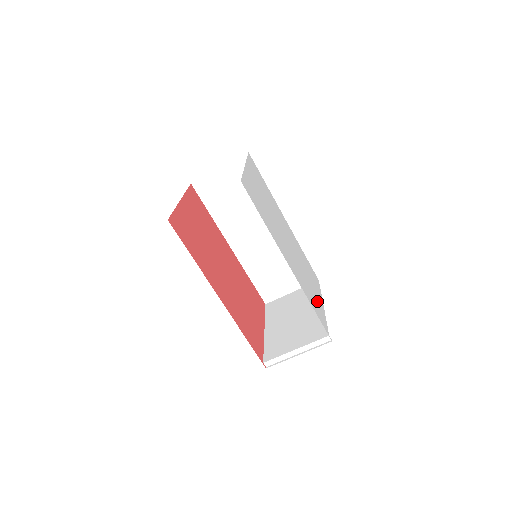
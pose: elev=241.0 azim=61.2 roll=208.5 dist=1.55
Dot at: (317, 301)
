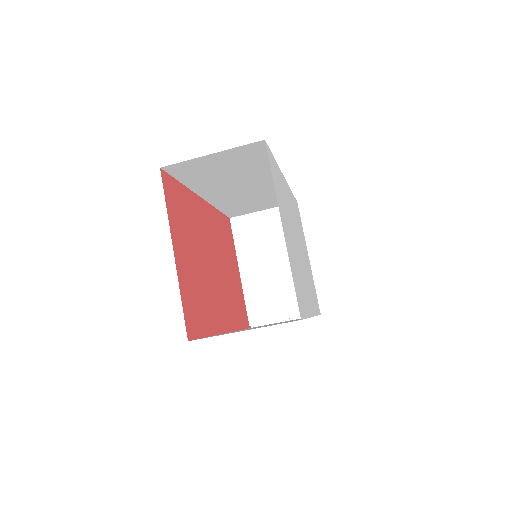
Dot at: (311, 276)
